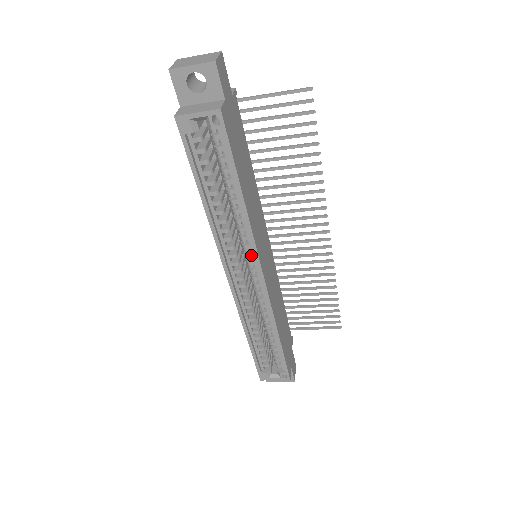
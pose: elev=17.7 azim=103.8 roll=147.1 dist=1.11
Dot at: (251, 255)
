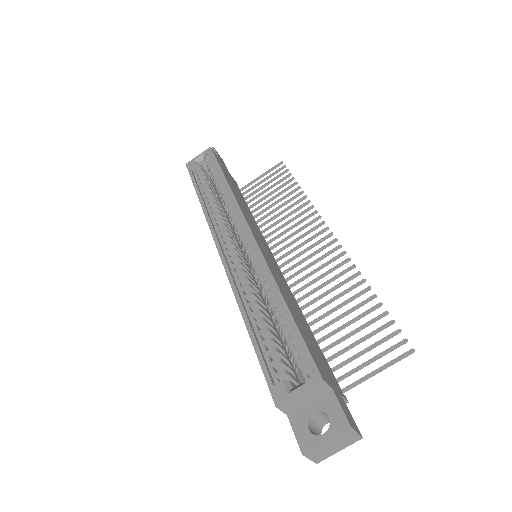
Dot at: (238, 221)
